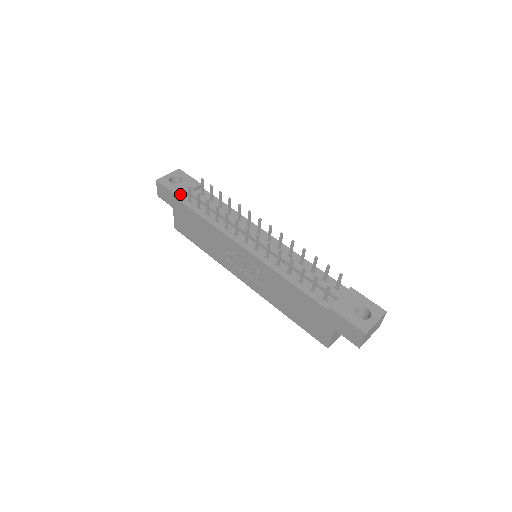
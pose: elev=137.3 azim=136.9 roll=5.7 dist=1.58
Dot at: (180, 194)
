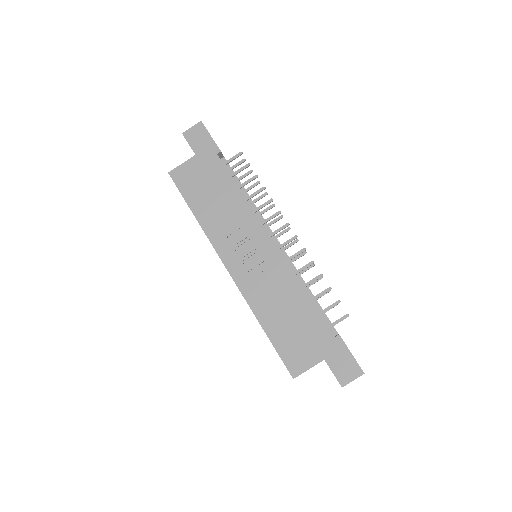
Dot at: occluded
